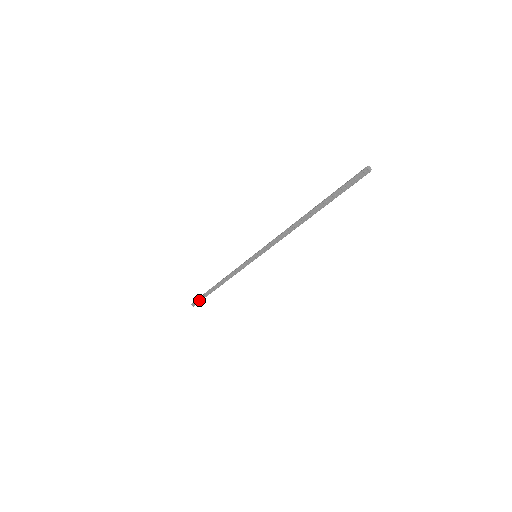
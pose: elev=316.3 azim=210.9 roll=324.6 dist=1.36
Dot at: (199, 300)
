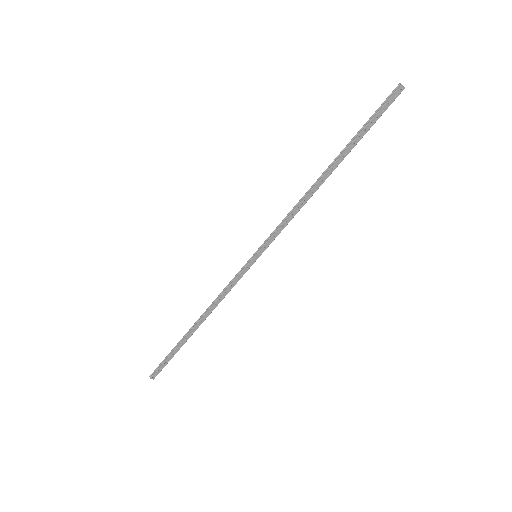
Dot at: (164, 364)
